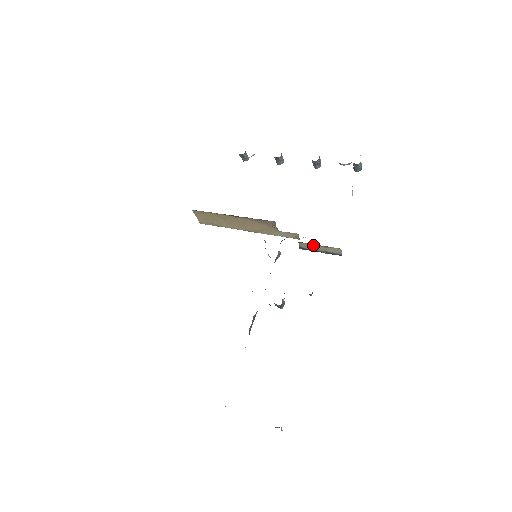
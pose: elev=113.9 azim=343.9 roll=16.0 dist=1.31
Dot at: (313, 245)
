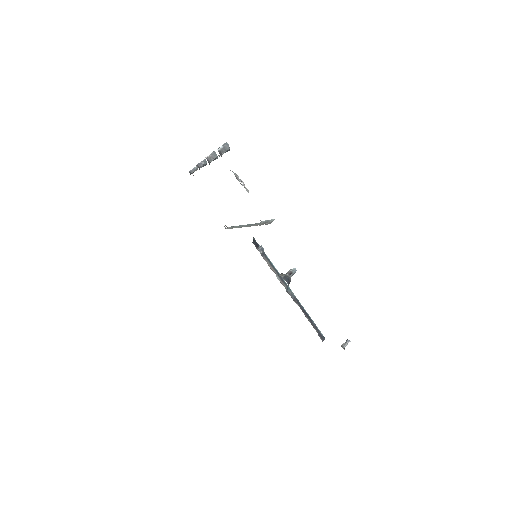
Dot at: occluded
